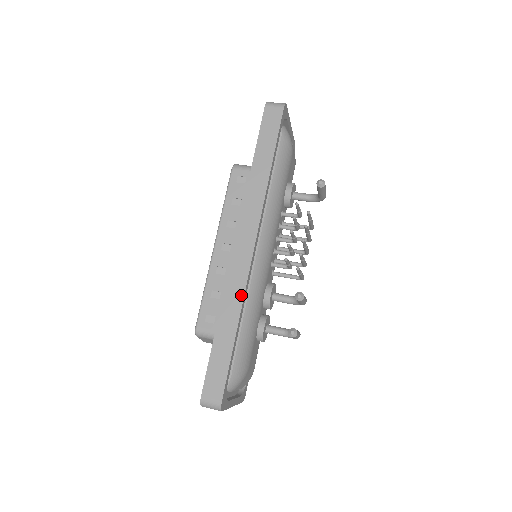
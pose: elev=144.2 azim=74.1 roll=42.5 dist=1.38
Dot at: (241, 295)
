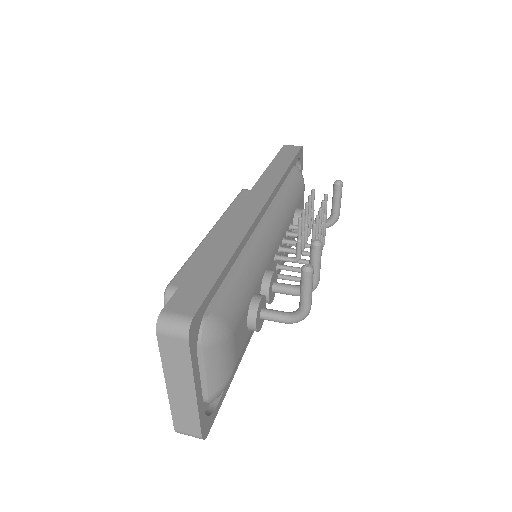
Dot at: (243, 232)
